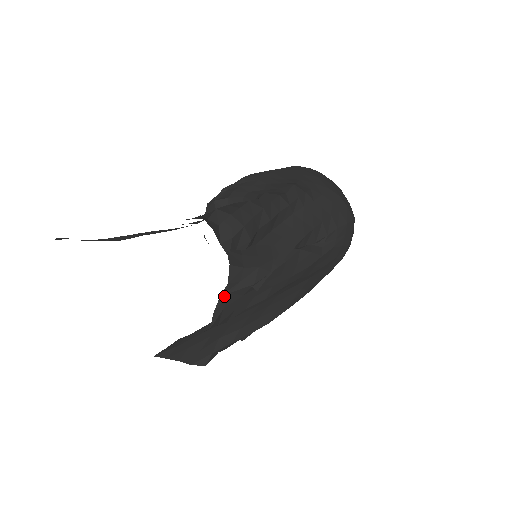
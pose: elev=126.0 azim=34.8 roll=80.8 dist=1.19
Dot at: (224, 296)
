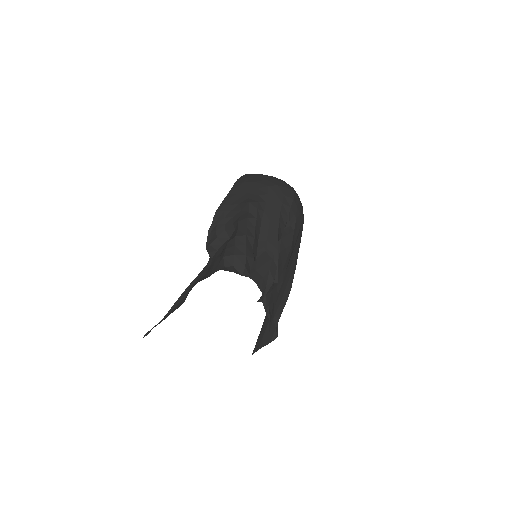
Dot at: (264, 300)
